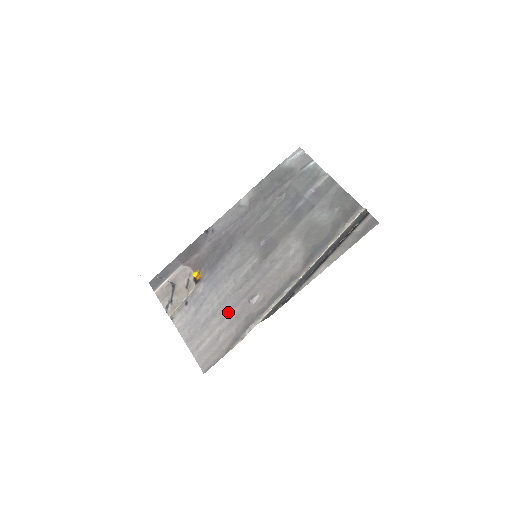
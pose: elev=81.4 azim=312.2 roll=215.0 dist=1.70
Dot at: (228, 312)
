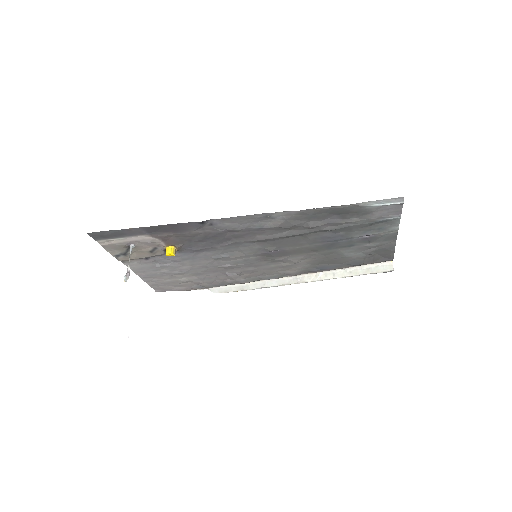
Dot at: (199, 274)
